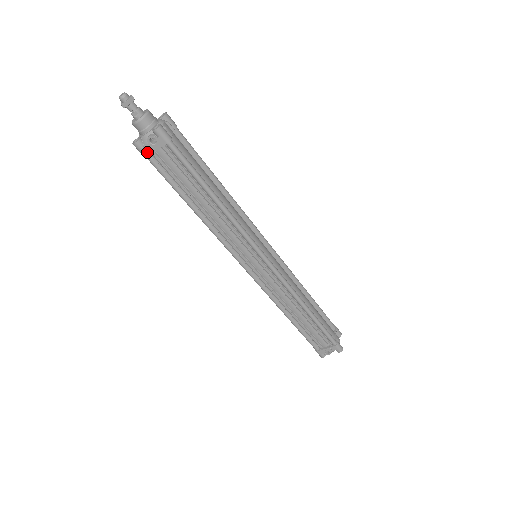
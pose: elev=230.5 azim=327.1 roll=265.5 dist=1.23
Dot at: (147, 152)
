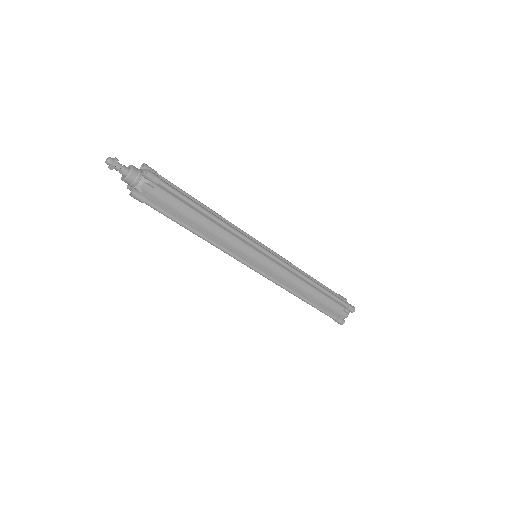
Dot at: occluded
